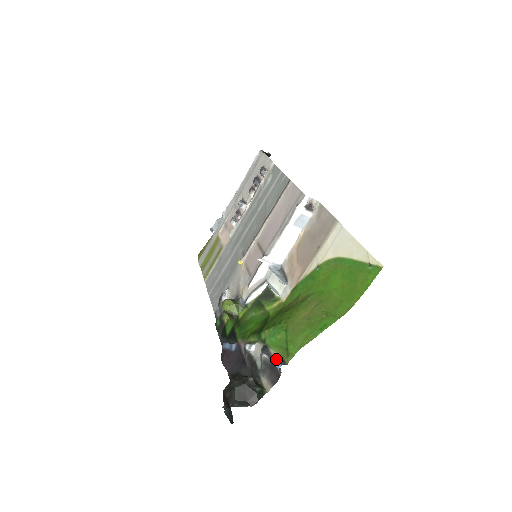
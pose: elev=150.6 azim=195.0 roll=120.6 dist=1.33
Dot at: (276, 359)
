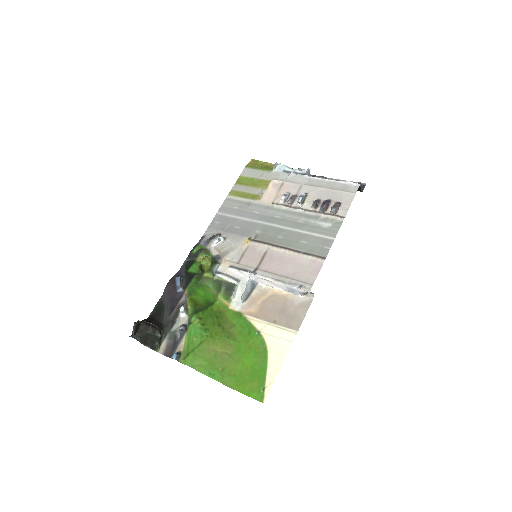
Dot at: (180, 346)
